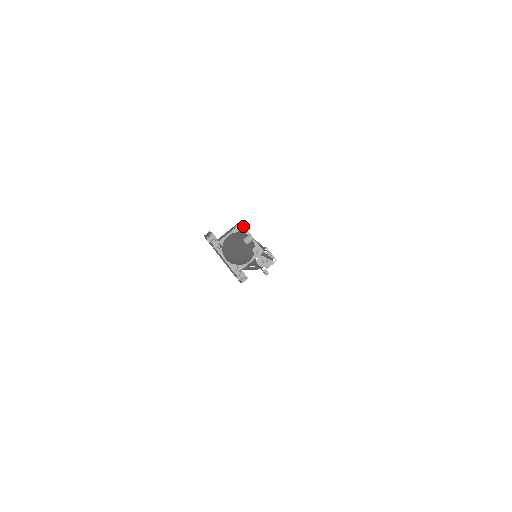
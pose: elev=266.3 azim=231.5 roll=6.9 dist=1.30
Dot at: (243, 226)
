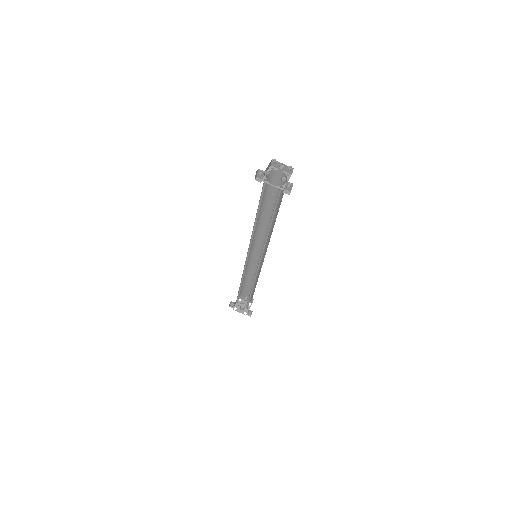
Dot at: (272, 167)
